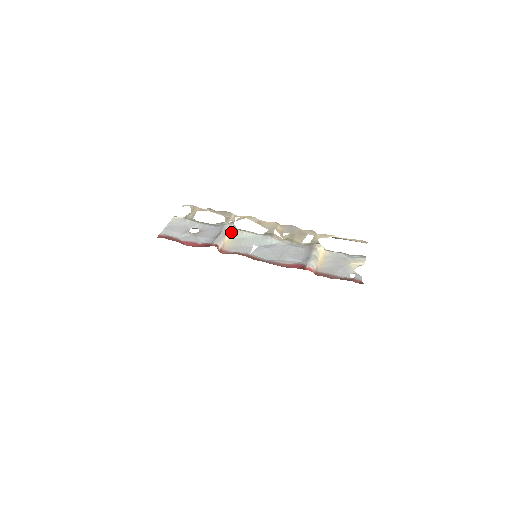
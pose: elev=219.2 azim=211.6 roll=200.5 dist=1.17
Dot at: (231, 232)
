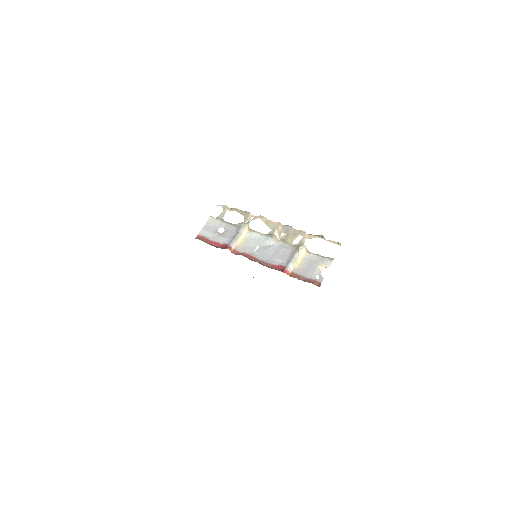
Dot at: (244, 234)
